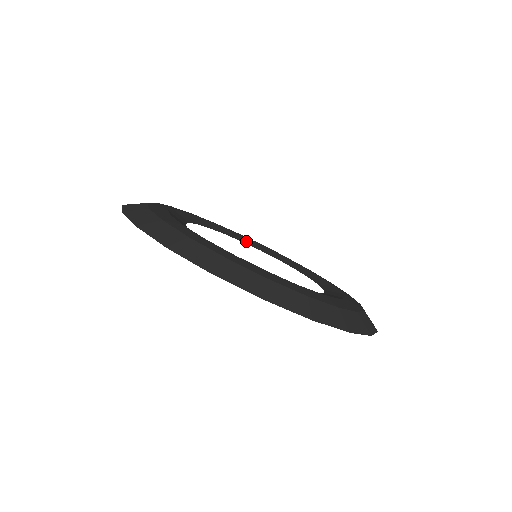
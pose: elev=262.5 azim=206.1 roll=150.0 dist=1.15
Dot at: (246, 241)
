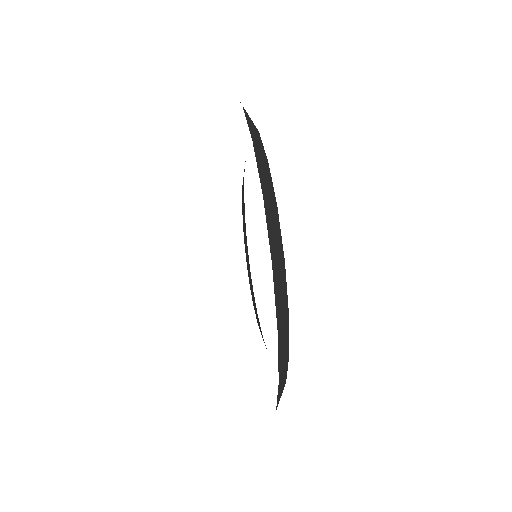
Dot at: occluded
